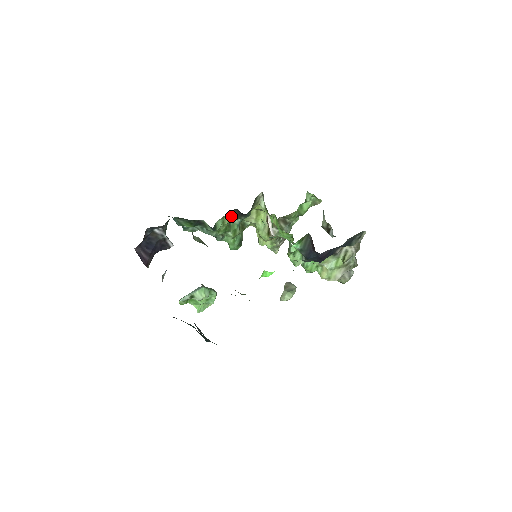
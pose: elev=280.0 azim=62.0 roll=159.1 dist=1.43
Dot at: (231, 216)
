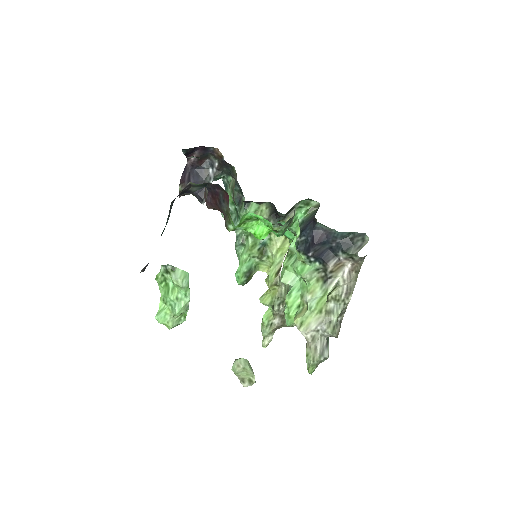
Dot at: (265, 213)
